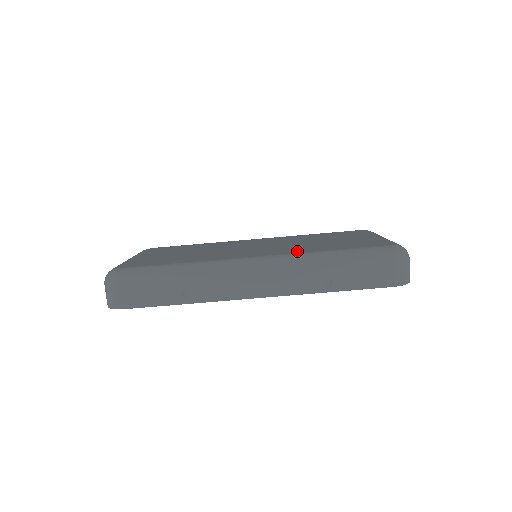
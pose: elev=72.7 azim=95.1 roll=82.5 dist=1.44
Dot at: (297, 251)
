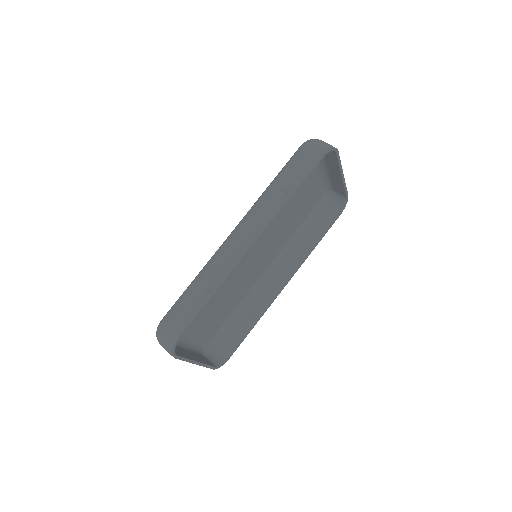
Dot at: occluded
